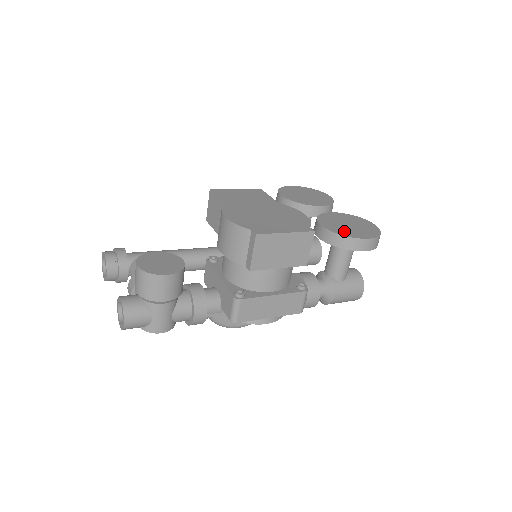
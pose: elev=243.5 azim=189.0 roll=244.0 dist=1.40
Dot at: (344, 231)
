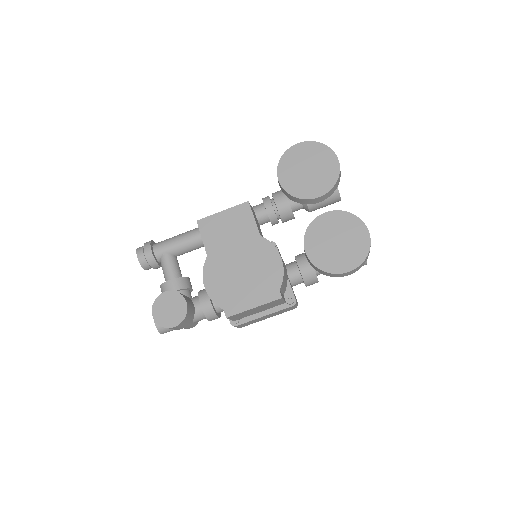
Dot at: (326, 260)
